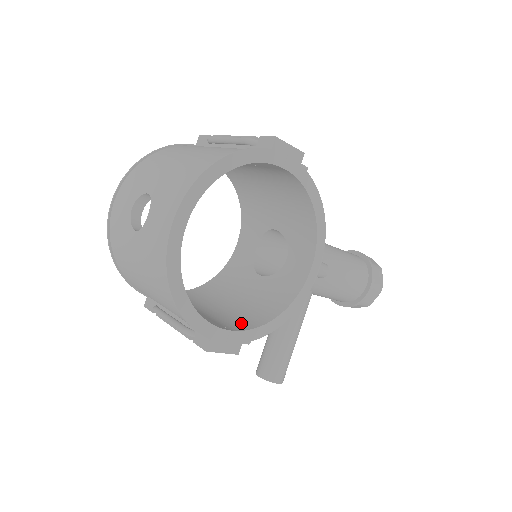
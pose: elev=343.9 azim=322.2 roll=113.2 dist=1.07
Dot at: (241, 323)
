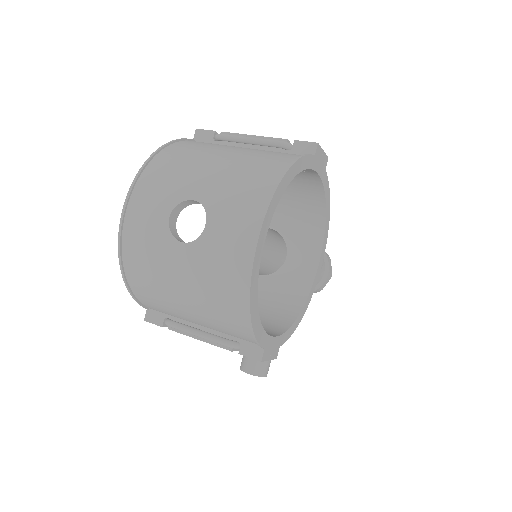
Dot at: (270, 327)
